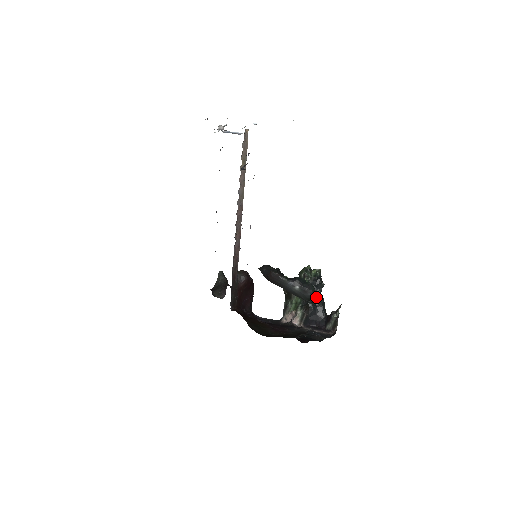
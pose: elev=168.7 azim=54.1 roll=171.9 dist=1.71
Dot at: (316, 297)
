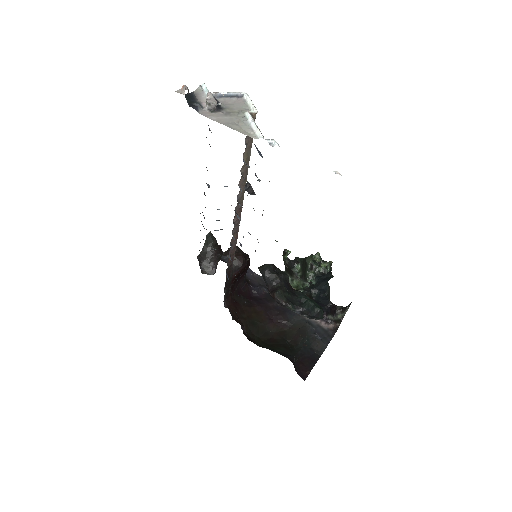
Dot at: (322, 288)
